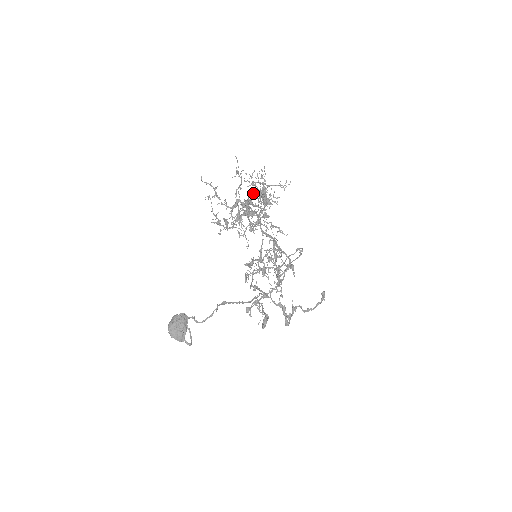
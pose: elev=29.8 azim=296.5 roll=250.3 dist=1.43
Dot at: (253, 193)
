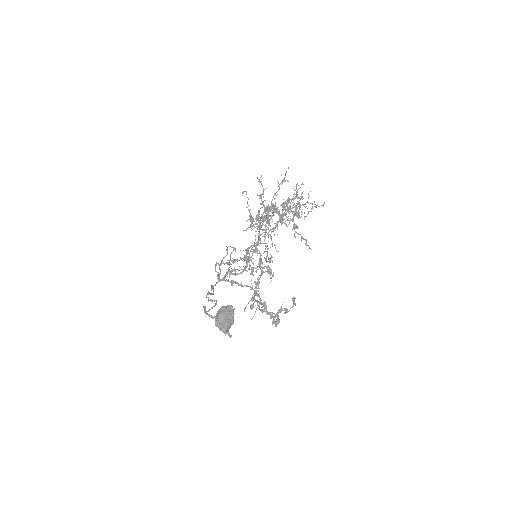
Dot at: (296, 205)
